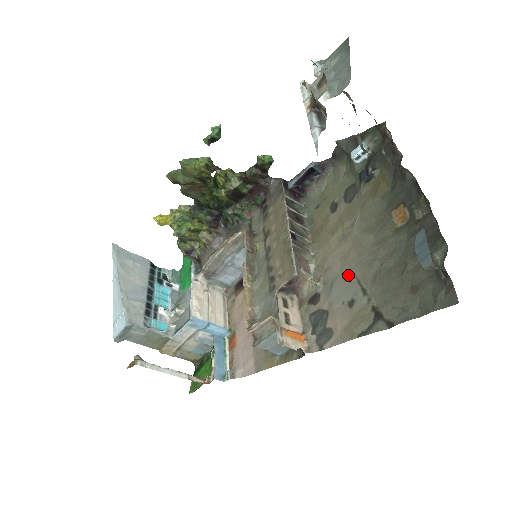
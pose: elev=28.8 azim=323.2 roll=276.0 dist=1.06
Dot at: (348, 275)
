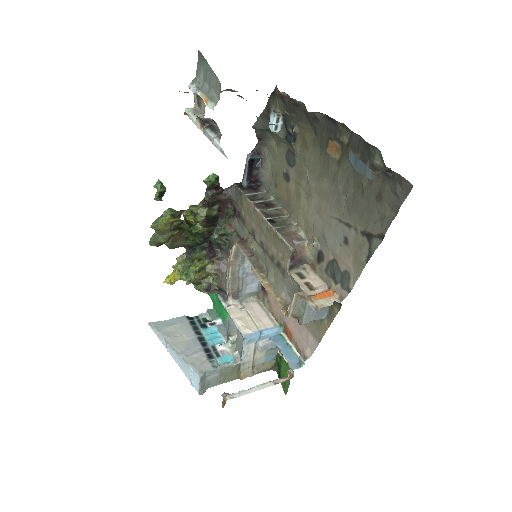
Dot at: (330, 221)
